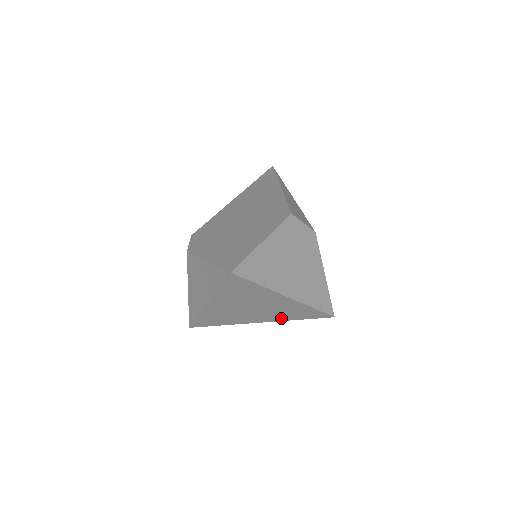
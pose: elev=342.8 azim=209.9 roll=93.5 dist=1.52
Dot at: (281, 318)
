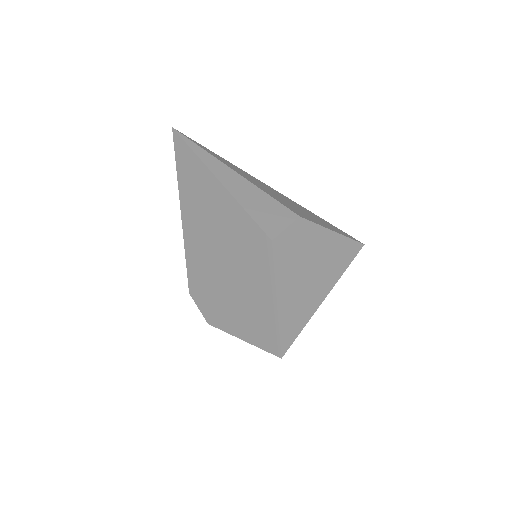
Dot at: occluded
